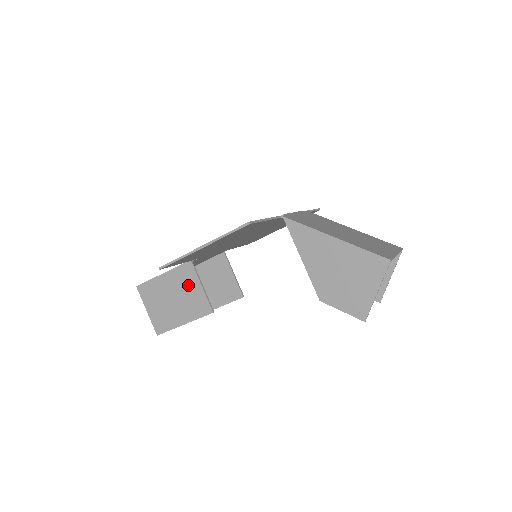
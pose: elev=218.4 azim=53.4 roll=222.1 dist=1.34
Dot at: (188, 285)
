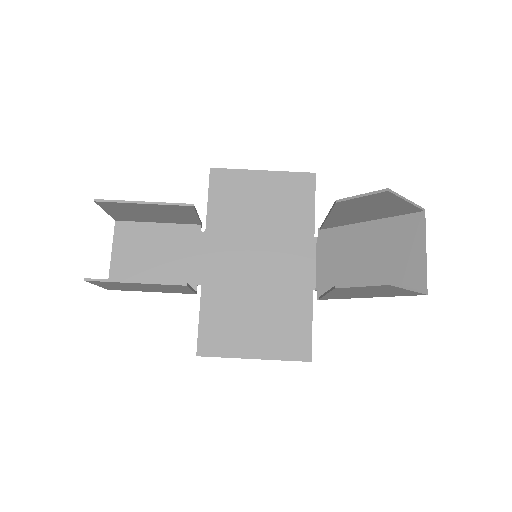
Dot at: occluded
